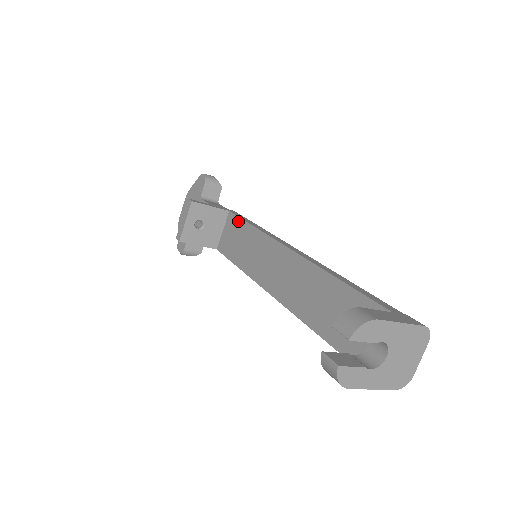
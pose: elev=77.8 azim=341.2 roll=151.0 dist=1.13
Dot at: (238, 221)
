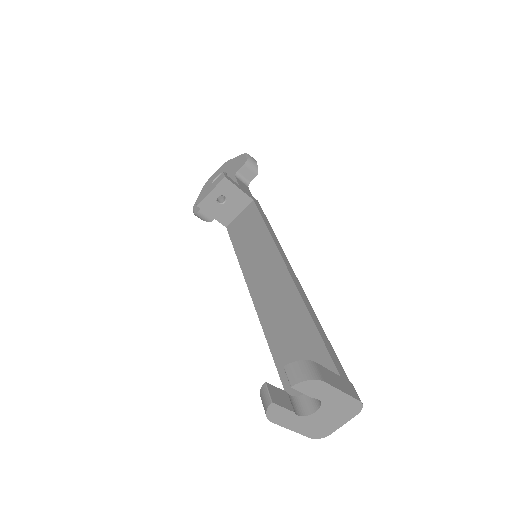
Dot at: (257, 214)
